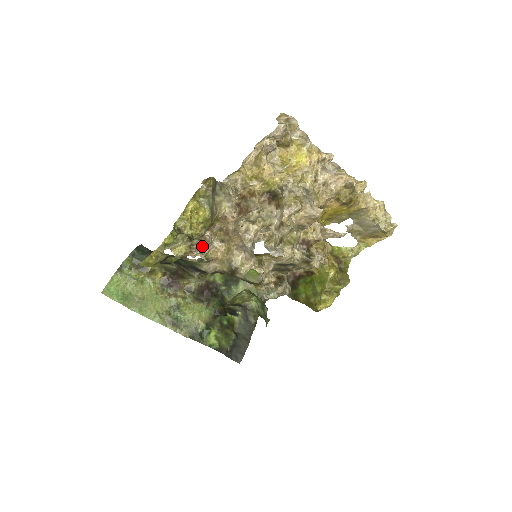
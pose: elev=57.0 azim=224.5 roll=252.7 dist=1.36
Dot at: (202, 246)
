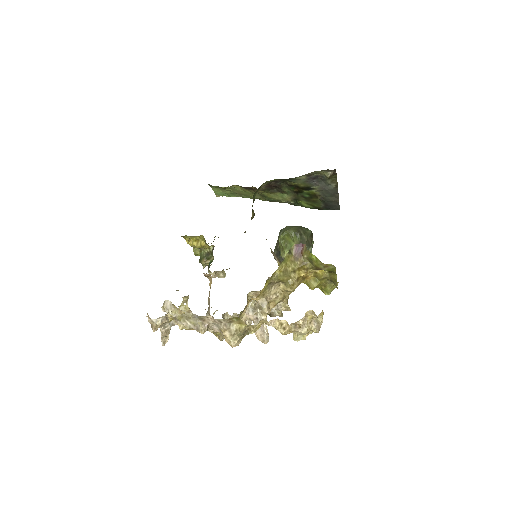
Dot at: (215, 272)
